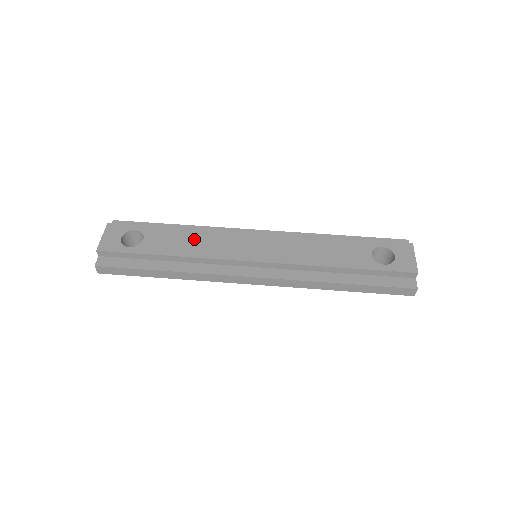
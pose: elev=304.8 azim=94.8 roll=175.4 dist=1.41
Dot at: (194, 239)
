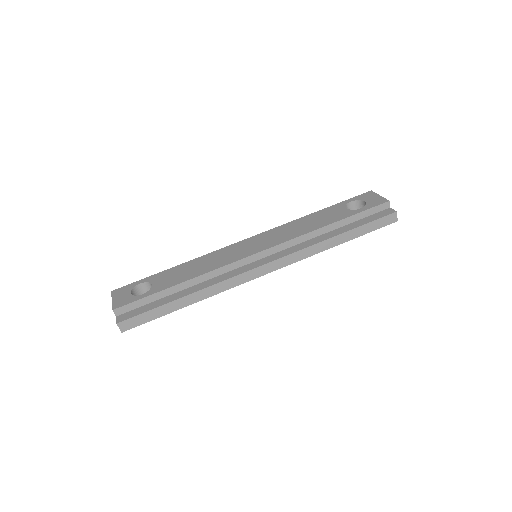
Dot at: (197, 264)
